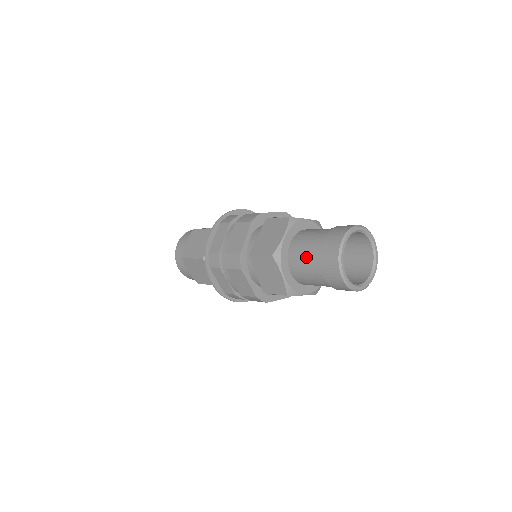
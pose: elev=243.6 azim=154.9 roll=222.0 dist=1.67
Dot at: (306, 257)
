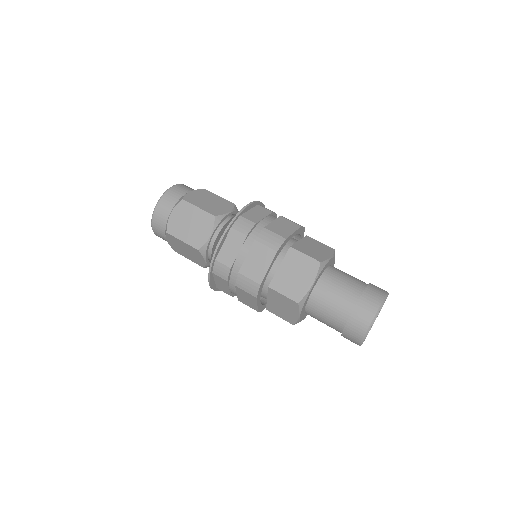
Dot at: (330, 311)
